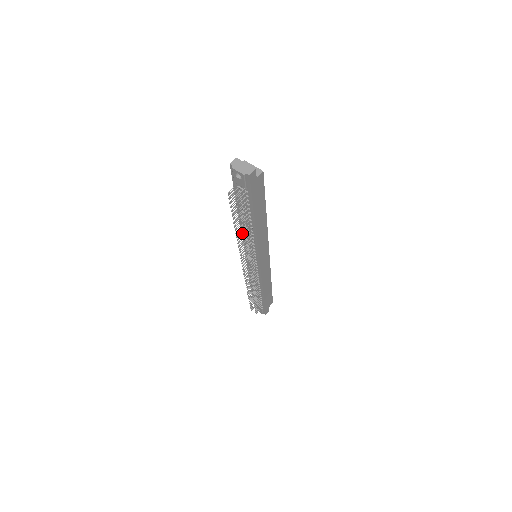
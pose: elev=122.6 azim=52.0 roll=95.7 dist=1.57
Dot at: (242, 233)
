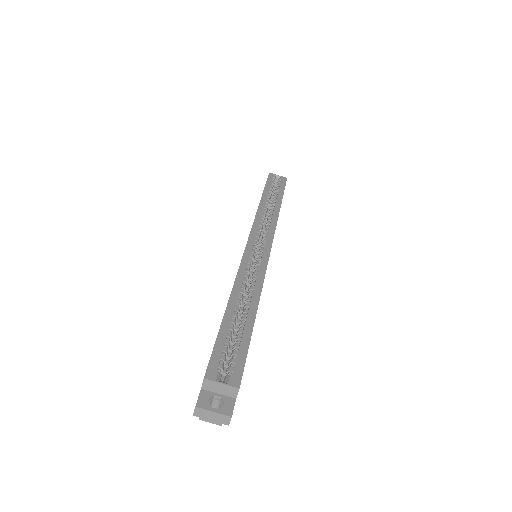
Dot at: occluded
